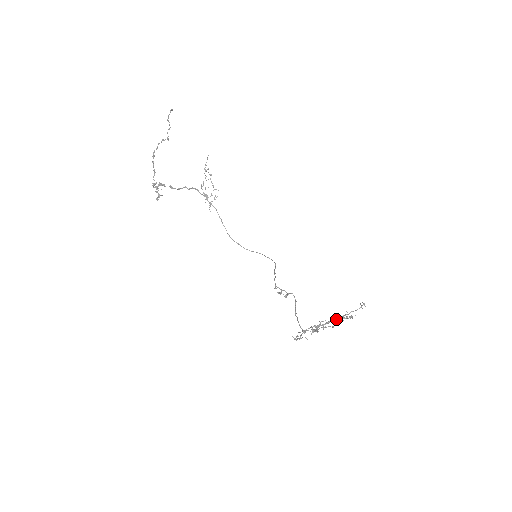
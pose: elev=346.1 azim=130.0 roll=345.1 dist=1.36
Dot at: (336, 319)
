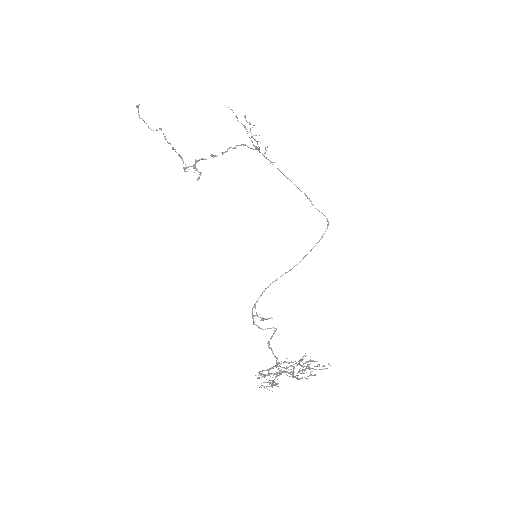
Dot at: (290, 372)
